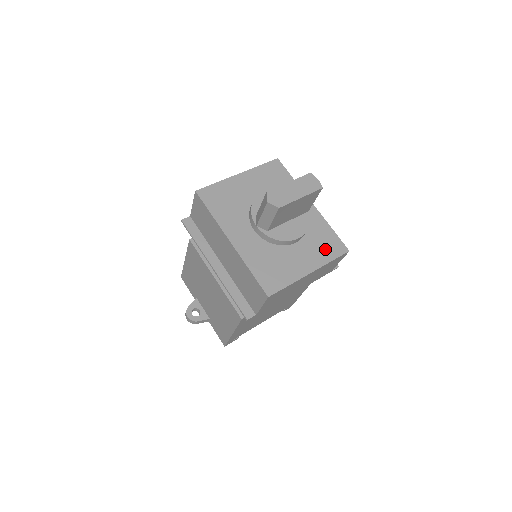
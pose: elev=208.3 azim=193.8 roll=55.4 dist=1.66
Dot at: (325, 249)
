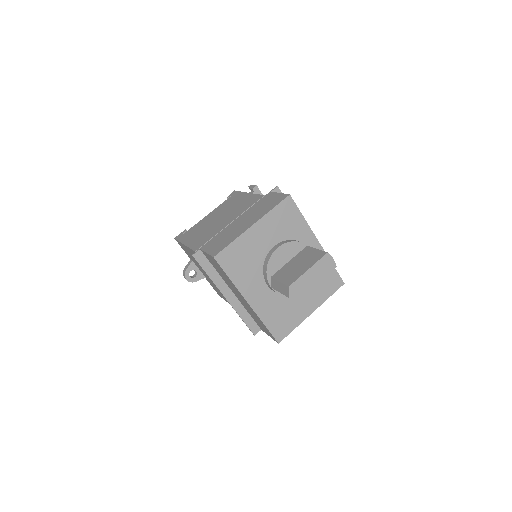
Dot at: (325, 287)
